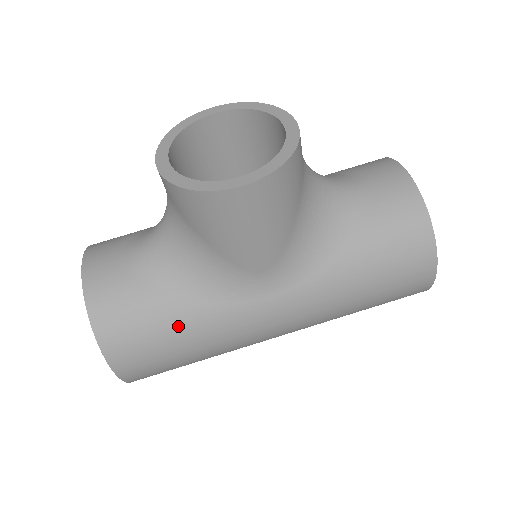
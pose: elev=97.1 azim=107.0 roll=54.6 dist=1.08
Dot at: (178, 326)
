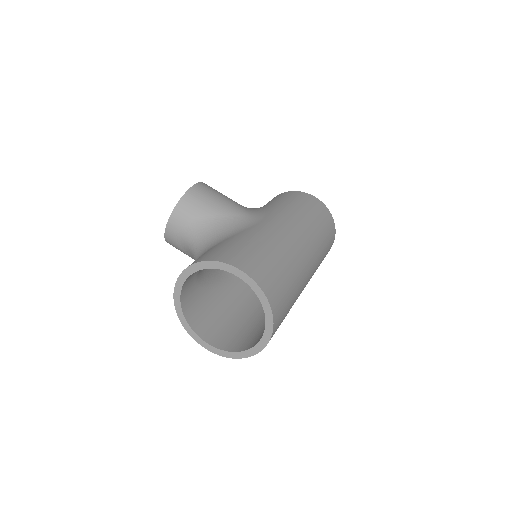
Dot at: (241, 240)
